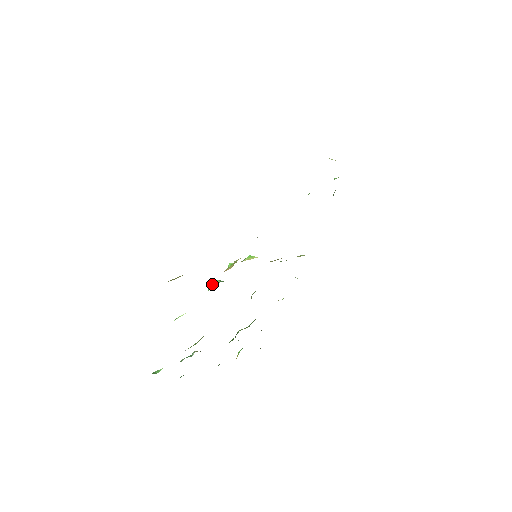
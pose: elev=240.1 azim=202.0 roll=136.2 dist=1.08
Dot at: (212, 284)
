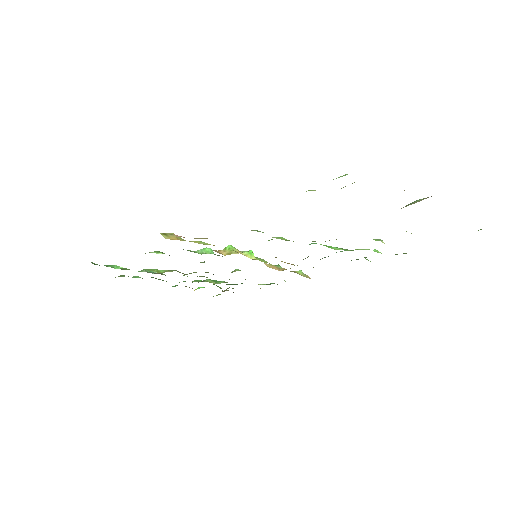
Dot at: (203, 249)
